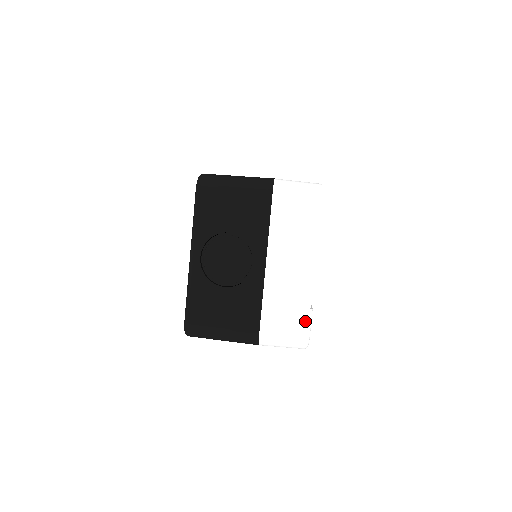
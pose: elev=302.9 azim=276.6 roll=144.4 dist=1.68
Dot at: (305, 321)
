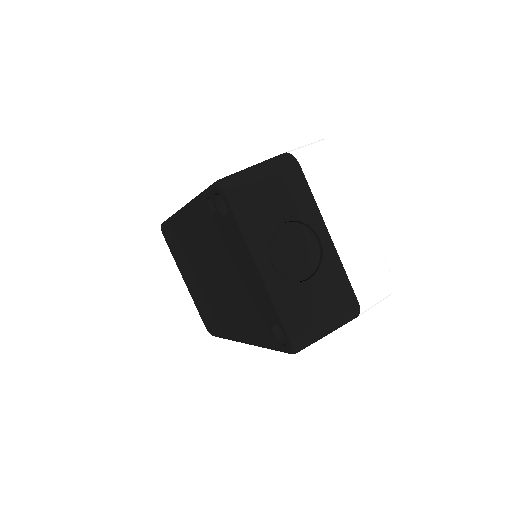
Dot at: (385, 267)
